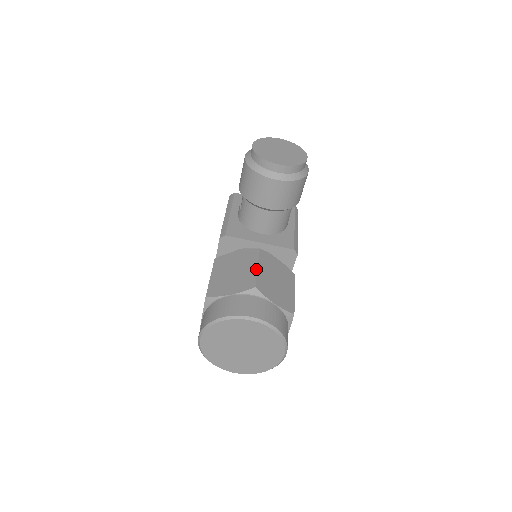
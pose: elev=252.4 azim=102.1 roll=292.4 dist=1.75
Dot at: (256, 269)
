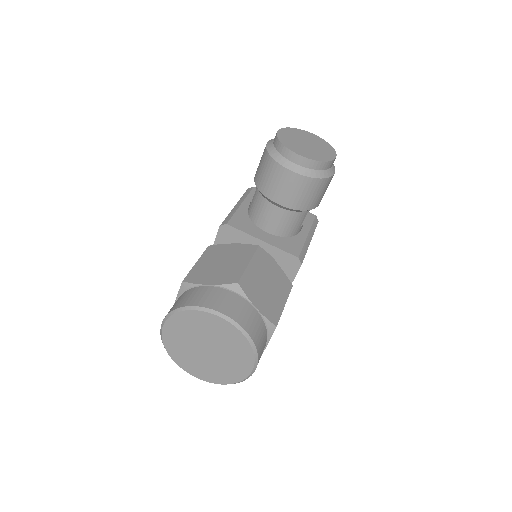
Dot at: (246, 265)
